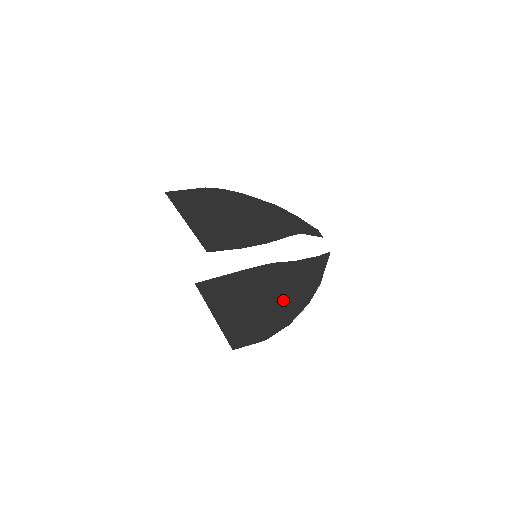
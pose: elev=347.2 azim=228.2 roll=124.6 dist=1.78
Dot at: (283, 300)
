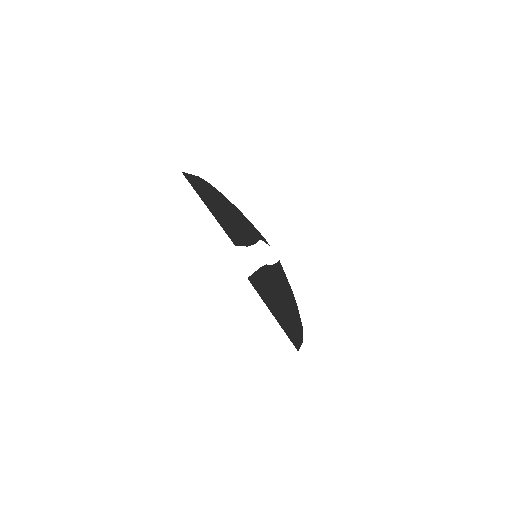
Dot at: (288, 302)
